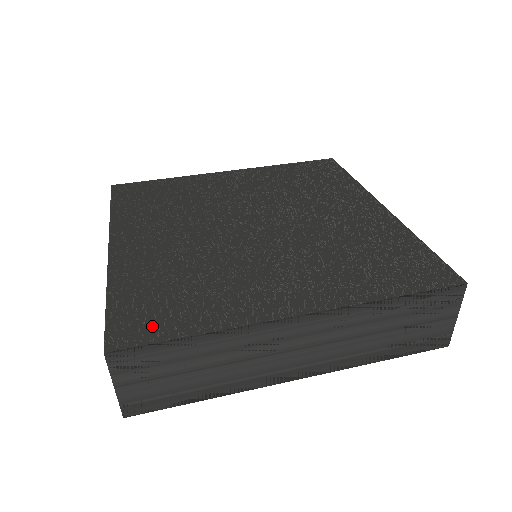
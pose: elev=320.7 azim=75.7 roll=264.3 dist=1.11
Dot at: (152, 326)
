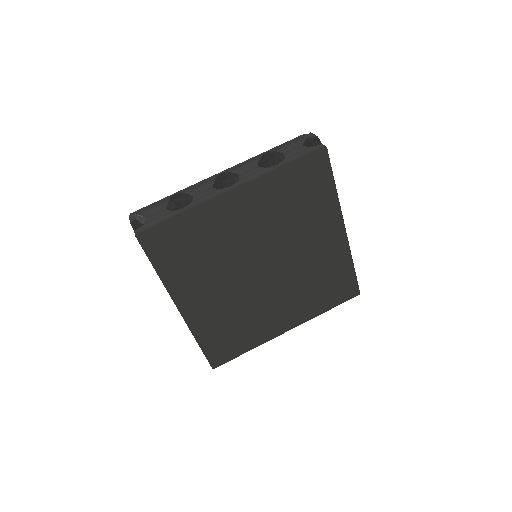
Dot at: (227, 354)
